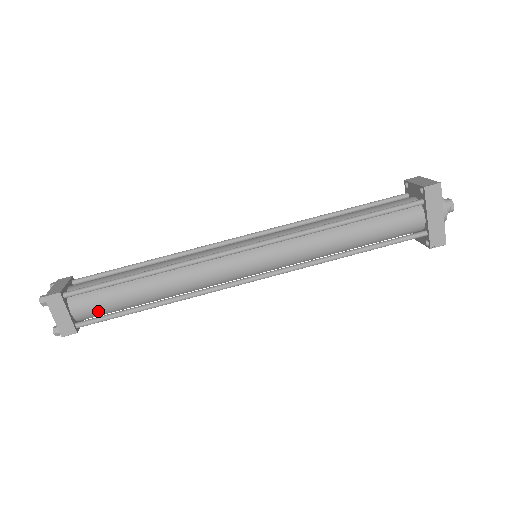
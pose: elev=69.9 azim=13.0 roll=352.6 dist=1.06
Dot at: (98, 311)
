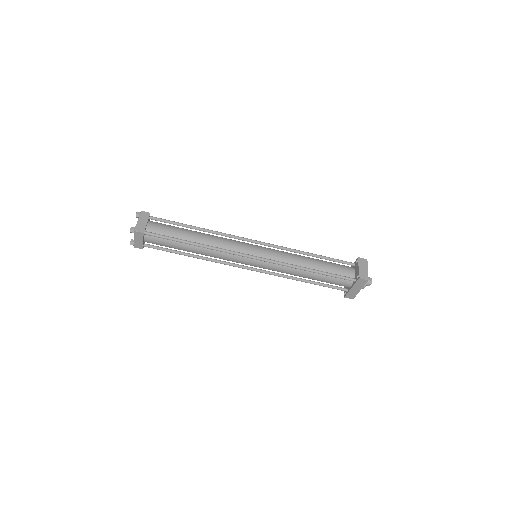
Dot at: occluded
